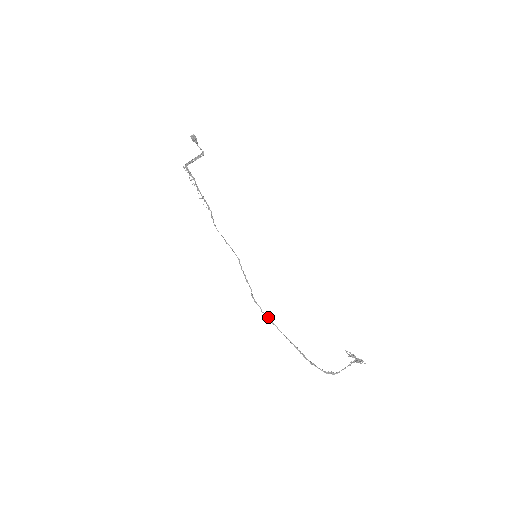
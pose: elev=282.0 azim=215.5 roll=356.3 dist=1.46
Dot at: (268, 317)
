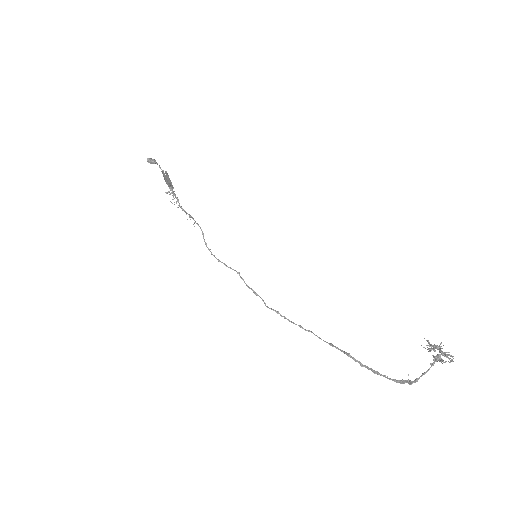
Dot at: (299, 325)
